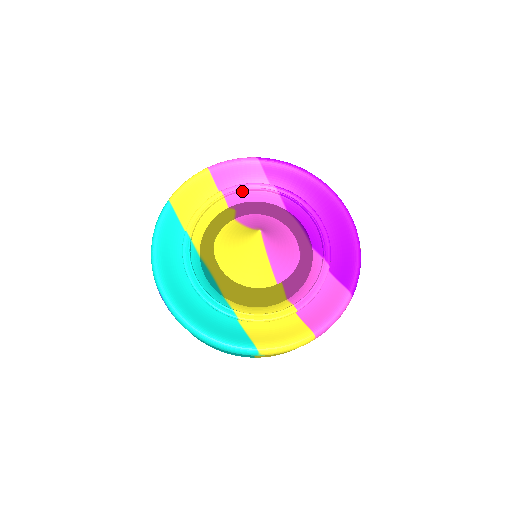
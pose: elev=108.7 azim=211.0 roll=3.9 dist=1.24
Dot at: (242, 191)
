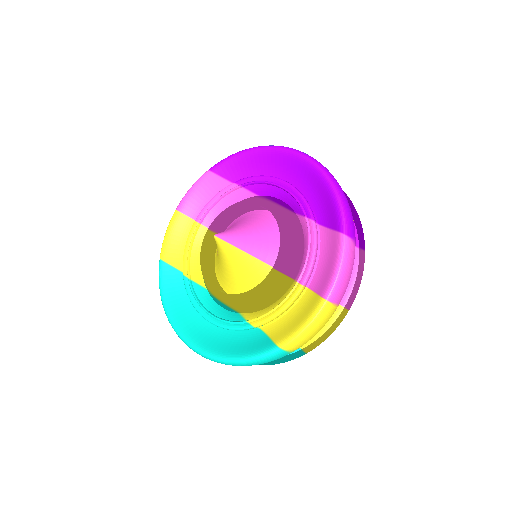
Dot at: (212, 208)
